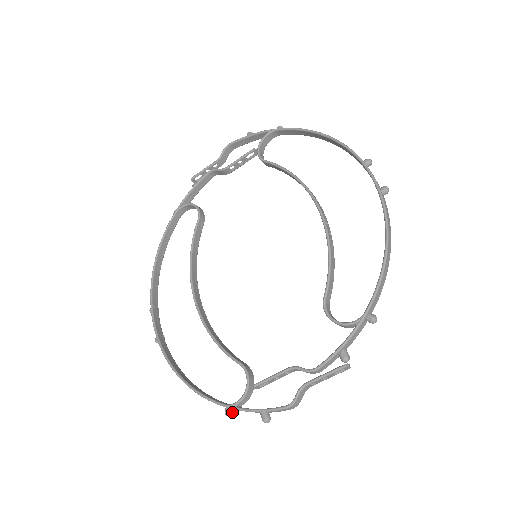
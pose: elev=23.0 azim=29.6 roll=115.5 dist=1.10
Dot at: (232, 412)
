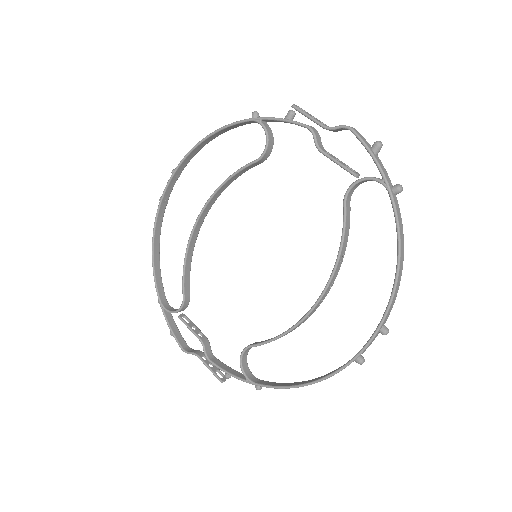
Dot at: occluded
